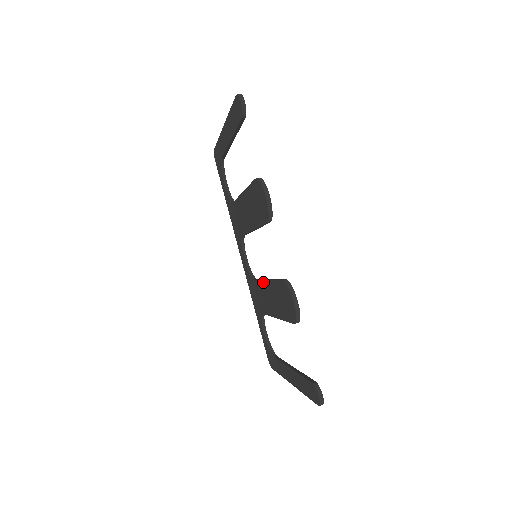
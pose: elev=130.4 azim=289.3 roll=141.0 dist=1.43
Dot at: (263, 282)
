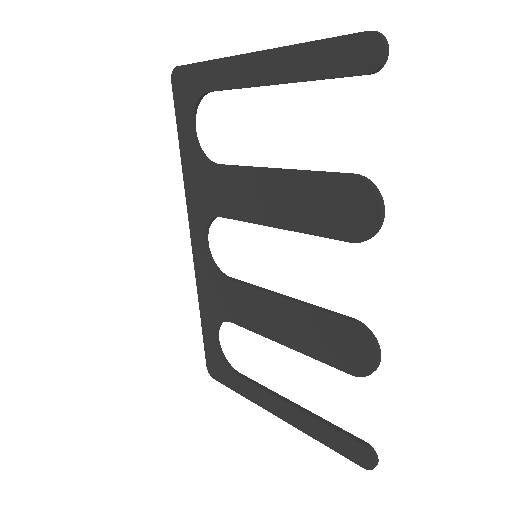
Dot at: (266, 295)
